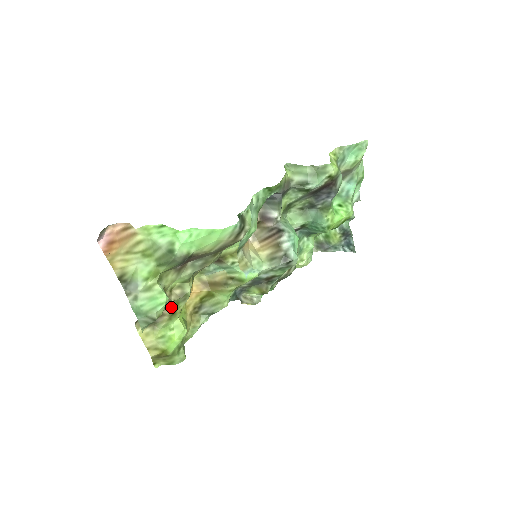
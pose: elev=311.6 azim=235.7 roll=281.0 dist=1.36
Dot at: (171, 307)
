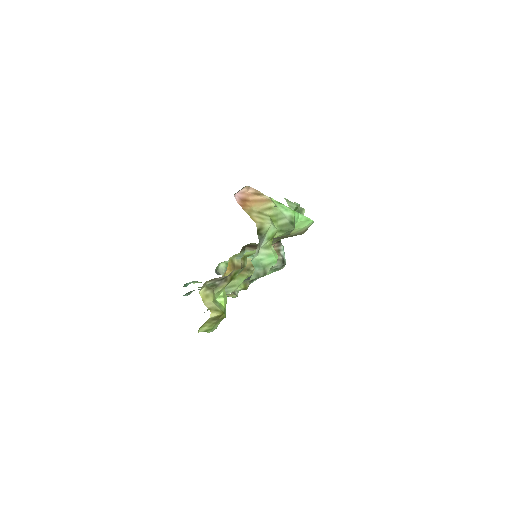
Dot at: (232, 275)
